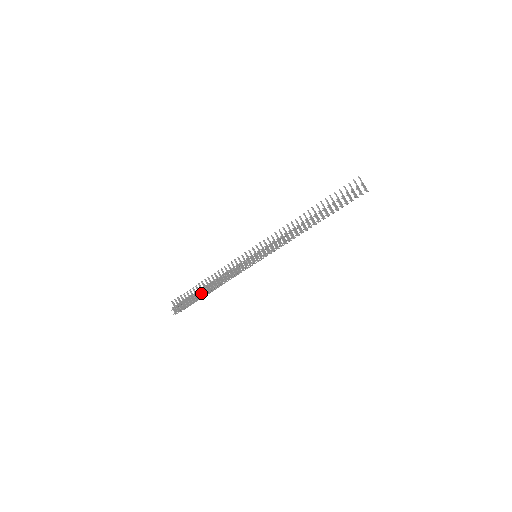
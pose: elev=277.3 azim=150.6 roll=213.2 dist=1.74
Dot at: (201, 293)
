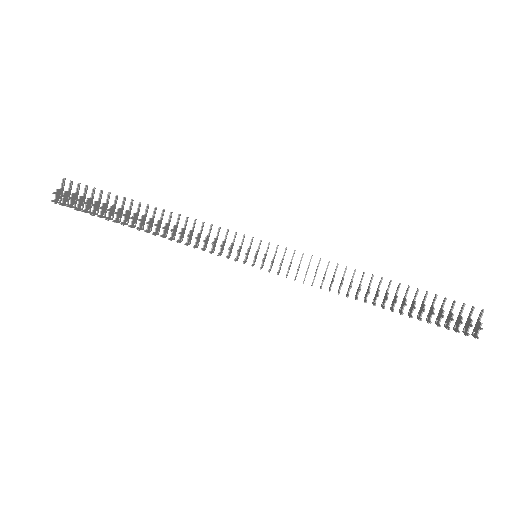
Dot at: (125, 218)
